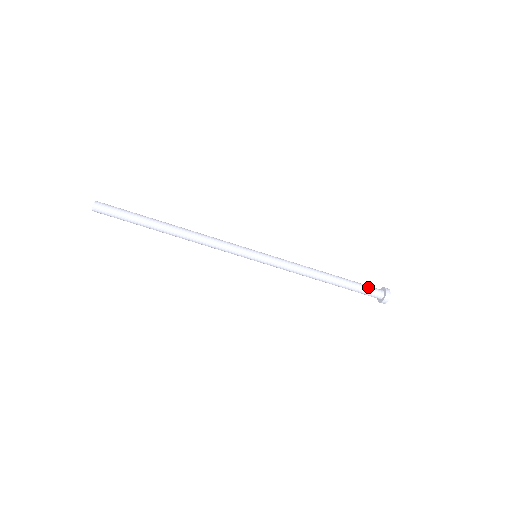
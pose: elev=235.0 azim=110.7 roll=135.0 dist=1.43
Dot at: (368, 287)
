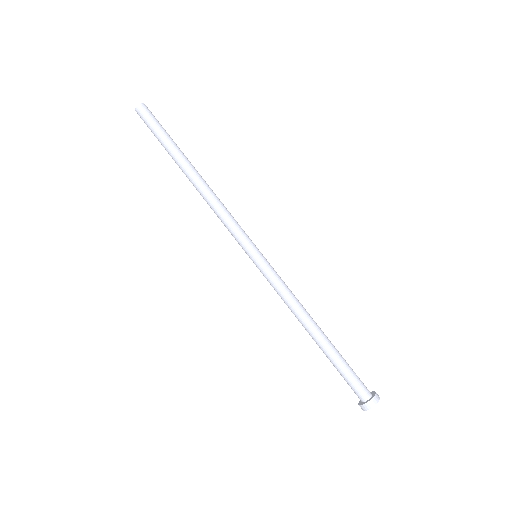
Dot at: (355, 374)
